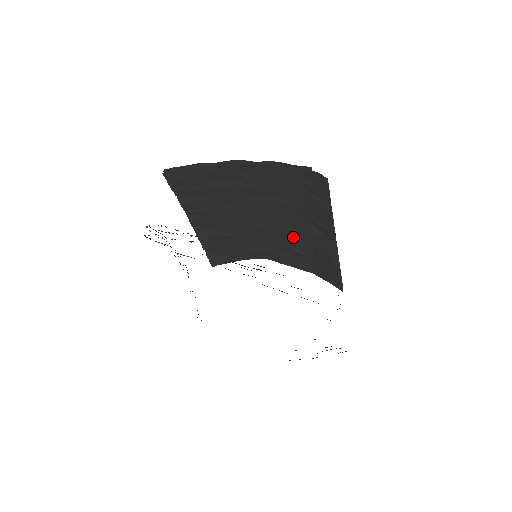
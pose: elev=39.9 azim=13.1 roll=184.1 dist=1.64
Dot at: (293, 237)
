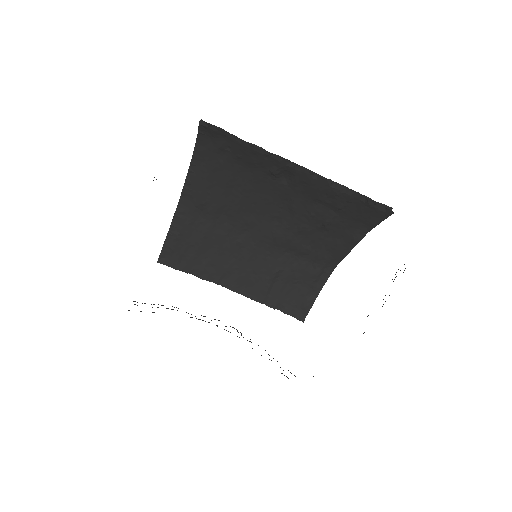
Dot at: (300, 214)
